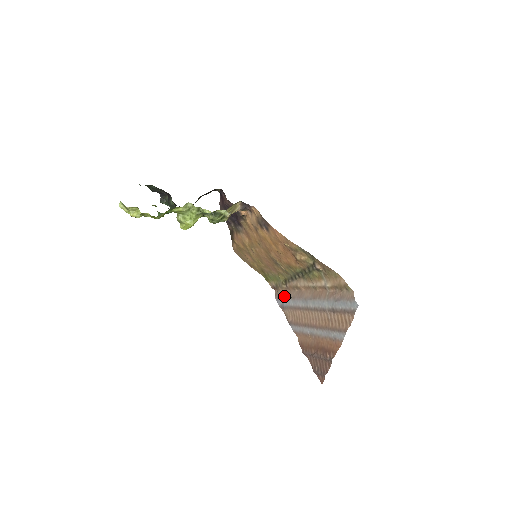
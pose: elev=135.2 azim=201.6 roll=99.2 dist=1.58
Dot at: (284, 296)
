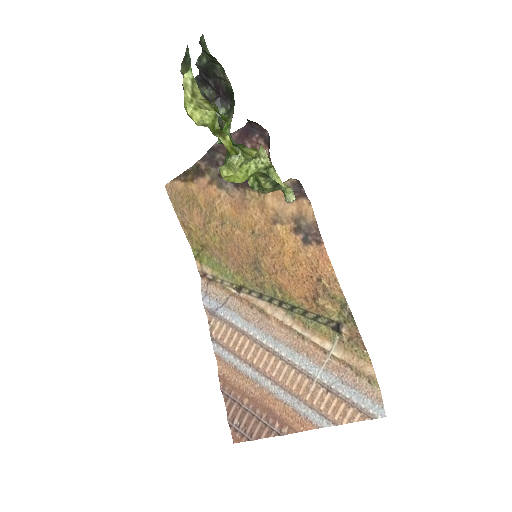
Dot at: (224, 302)
